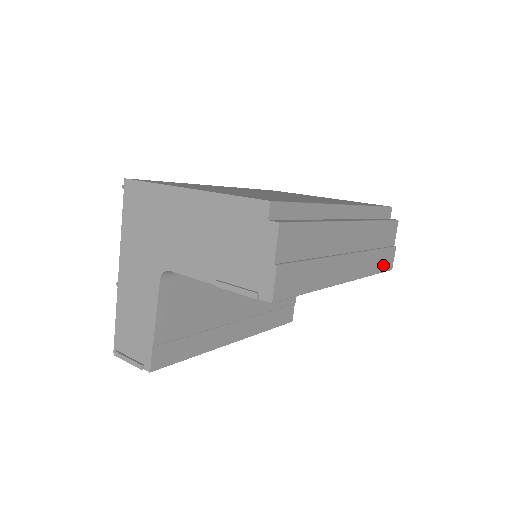
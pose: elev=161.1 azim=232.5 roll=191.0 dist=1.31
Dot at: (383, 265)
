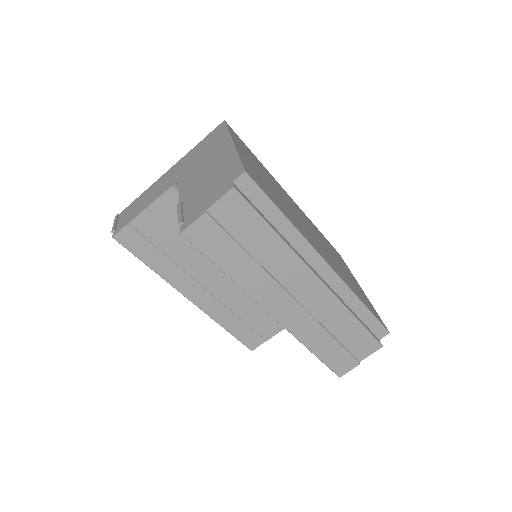
Dot at: (330, 359)
